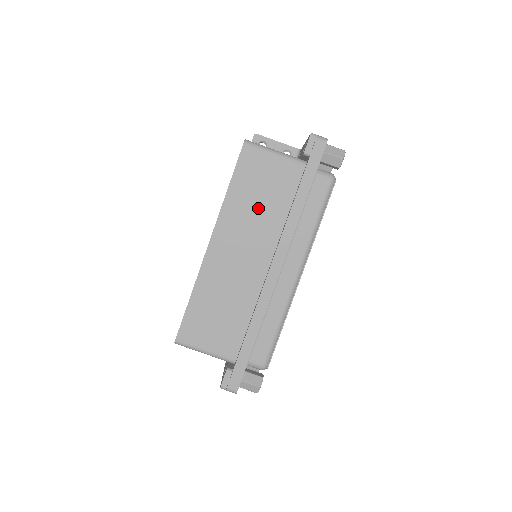
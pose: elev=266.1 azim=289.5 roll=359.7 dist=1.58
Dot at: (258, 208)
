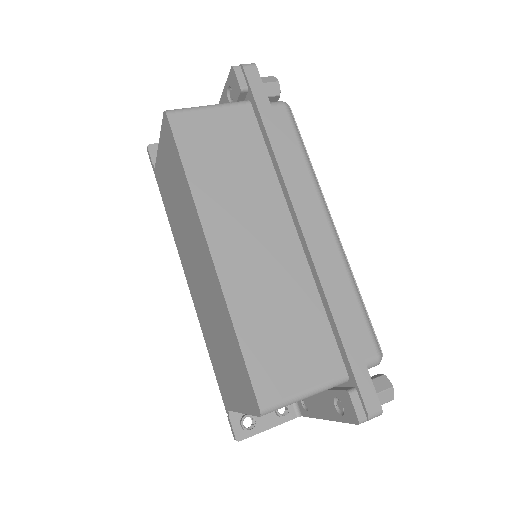
Dot at: (236, 175)
